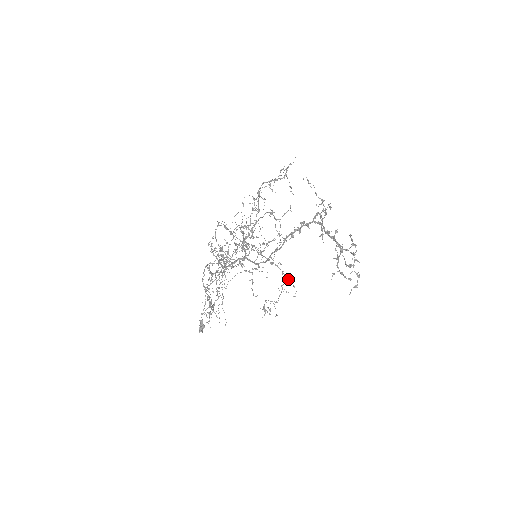
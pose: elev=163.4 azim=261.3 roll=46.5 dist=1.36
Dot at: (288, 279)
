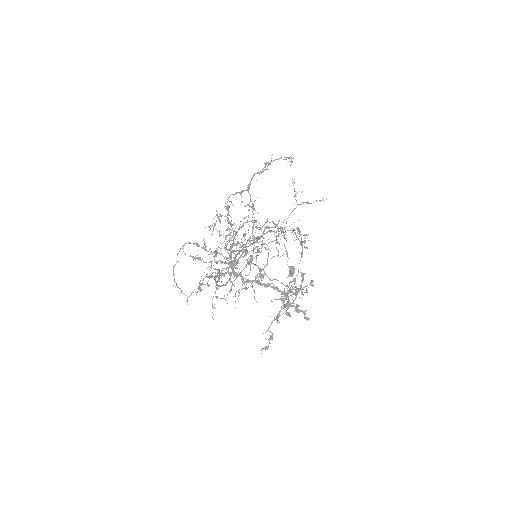
Dot at: occluded
